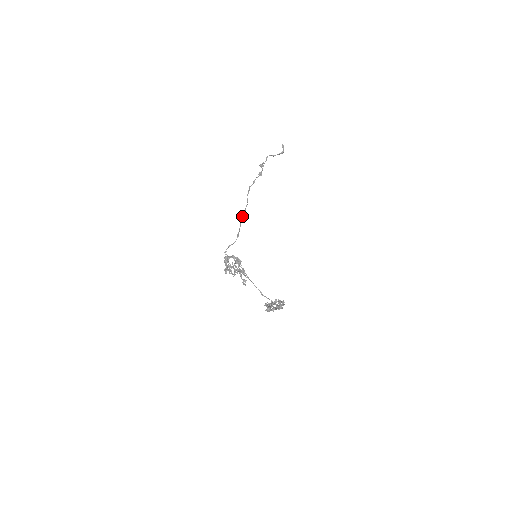
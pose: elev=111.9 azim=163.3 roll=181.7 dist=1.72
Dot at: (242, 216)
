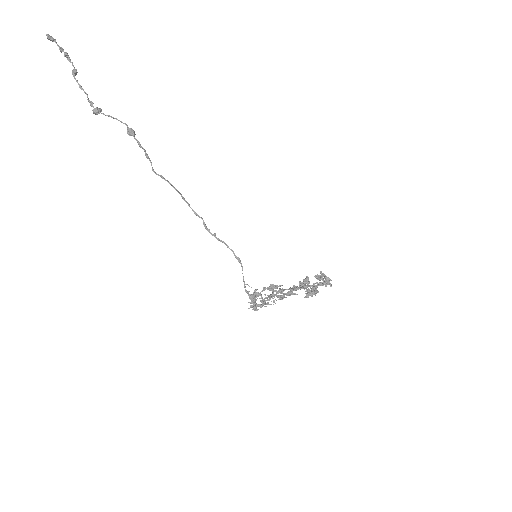
Dot at: (205, 226)
